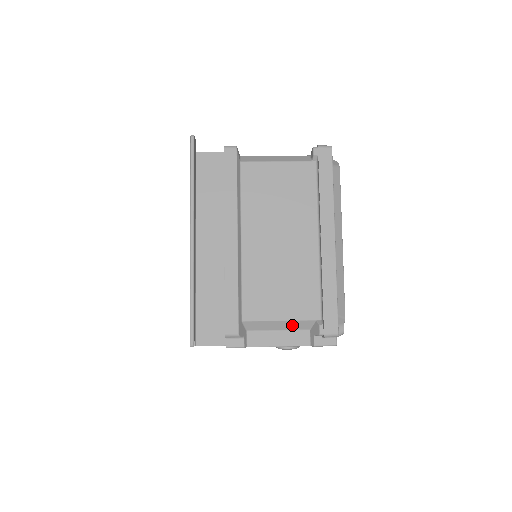
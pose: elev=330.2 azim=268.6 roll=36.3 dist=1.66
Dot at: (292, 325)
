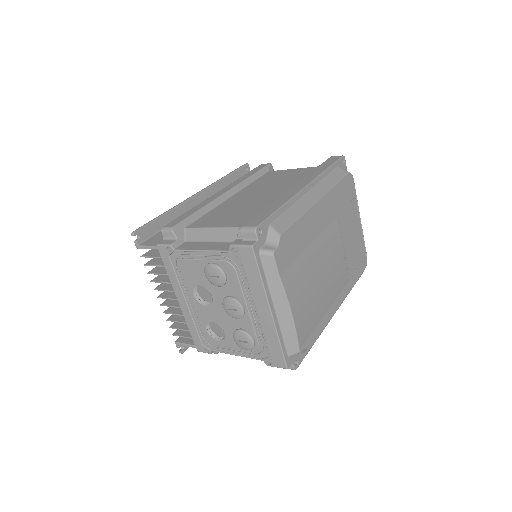
Dot at: (224, 235)
